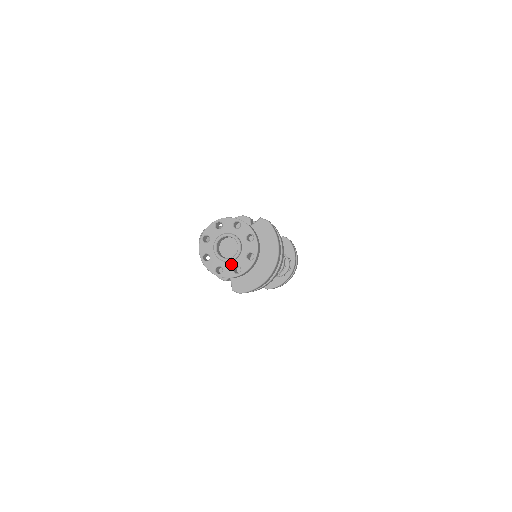
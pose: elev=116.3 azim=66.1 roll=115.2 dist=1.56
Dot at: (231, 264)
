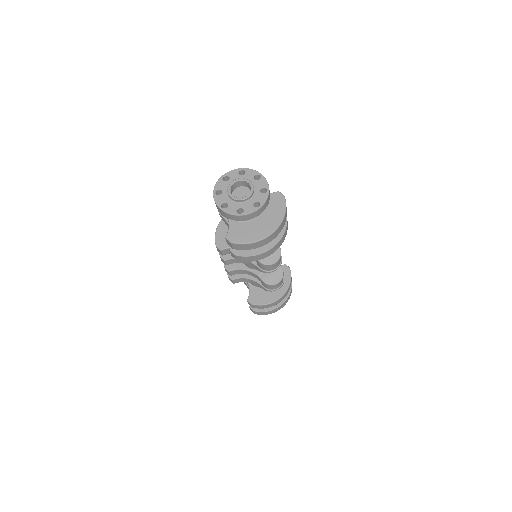
Dot at: (237, 204)
